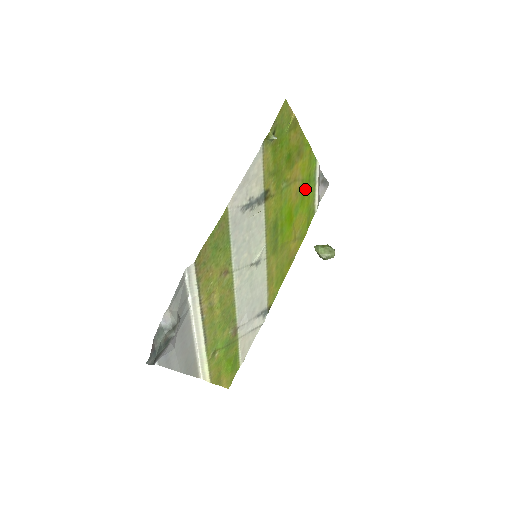
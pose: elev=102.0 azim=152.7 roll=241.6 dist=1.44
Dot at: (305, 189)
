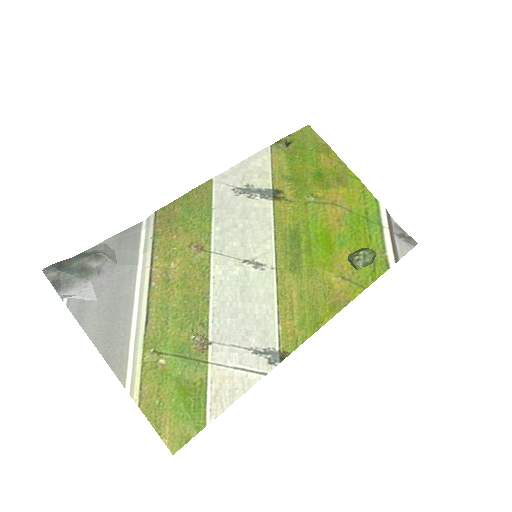
Dot at: (359, 225)
